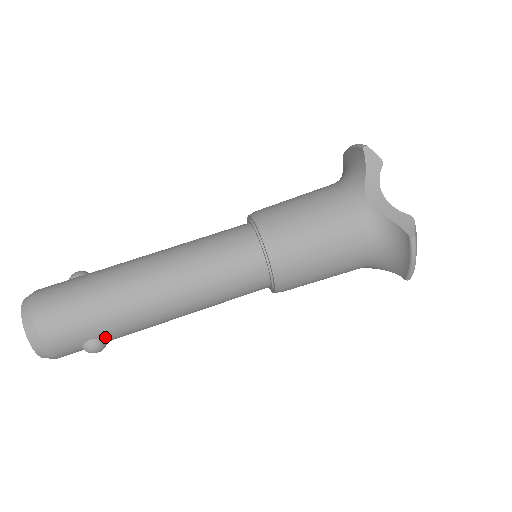
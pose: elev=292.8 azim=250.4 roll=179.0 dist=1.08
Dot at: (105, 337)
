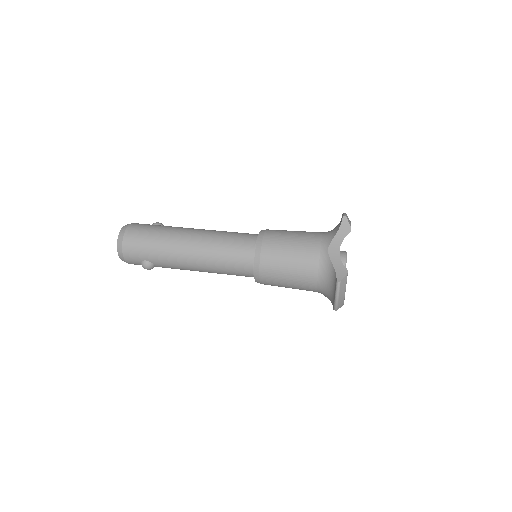
Dot at: (154, 263)
